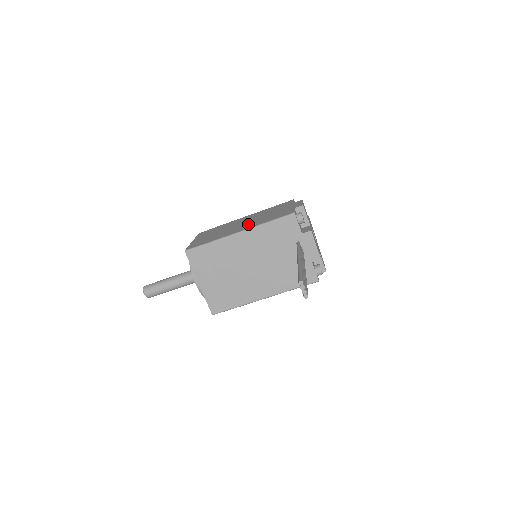
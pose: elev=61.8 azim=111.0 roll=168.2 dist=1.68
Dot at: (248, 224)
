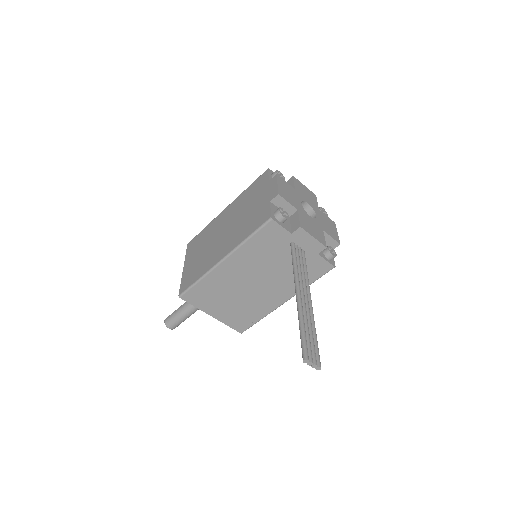
Dot at: (228, 238)
